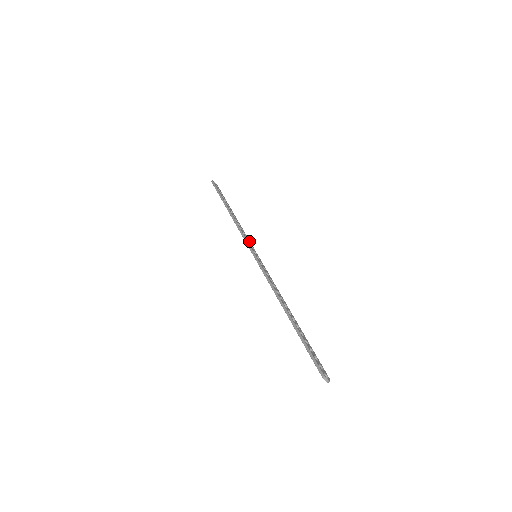
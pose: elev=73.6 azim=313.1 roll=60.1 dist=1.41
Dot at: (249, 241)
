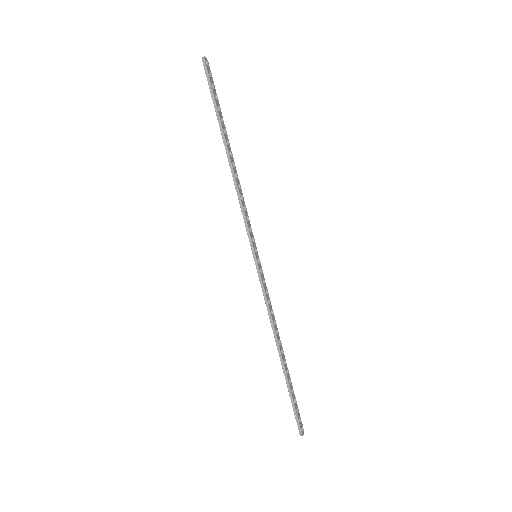
Dot at: (249, 223)
